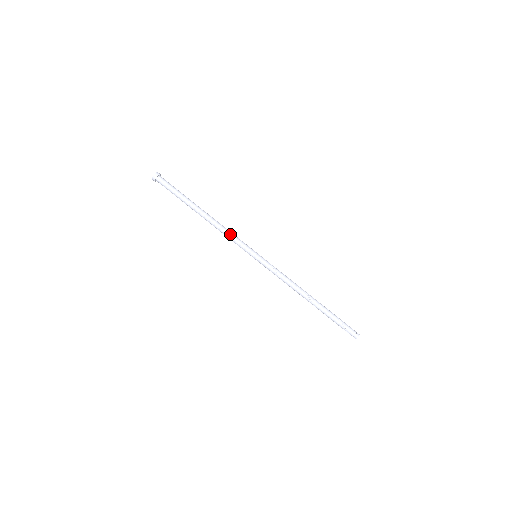
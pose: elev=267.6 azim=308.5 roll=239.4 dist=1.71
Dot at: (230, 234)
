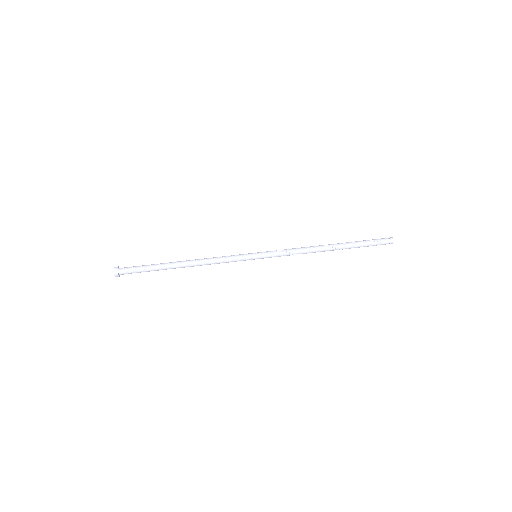
Dot at: (219, 257)
